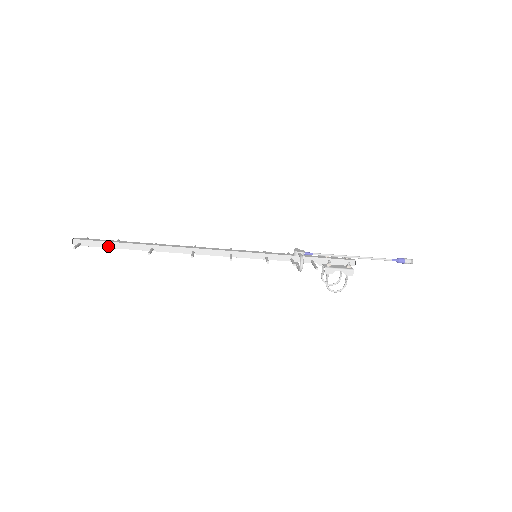
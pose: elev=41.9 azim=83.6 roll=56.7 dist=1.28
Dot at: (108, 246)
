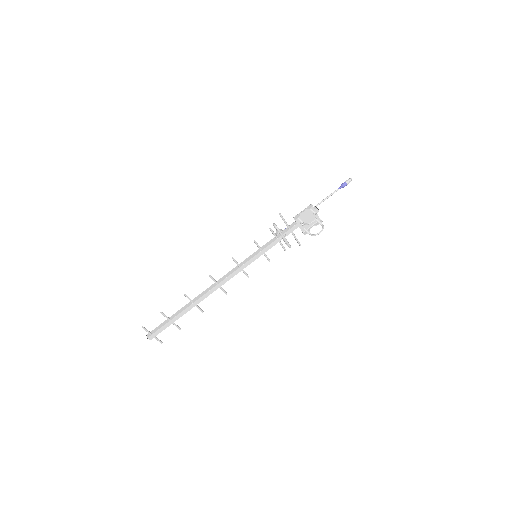
Dot at: (167, 322)
